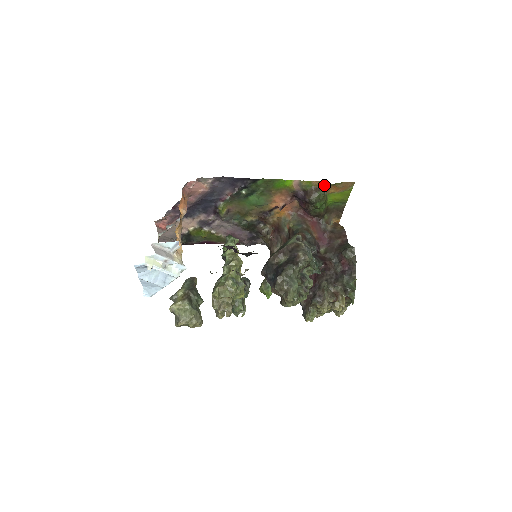
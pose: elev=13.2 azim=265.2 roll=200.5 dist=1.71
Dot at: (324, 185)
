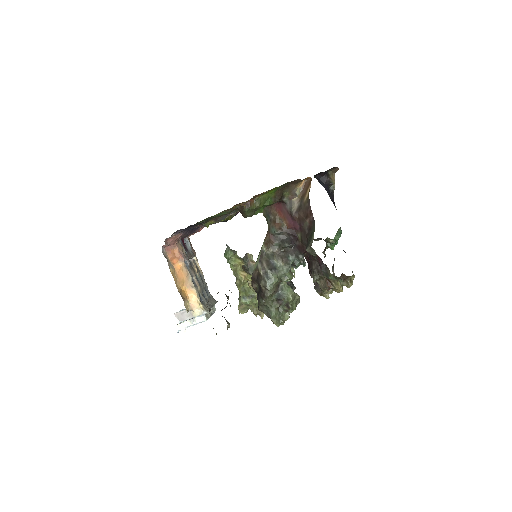
Dot at: (243, 202)
